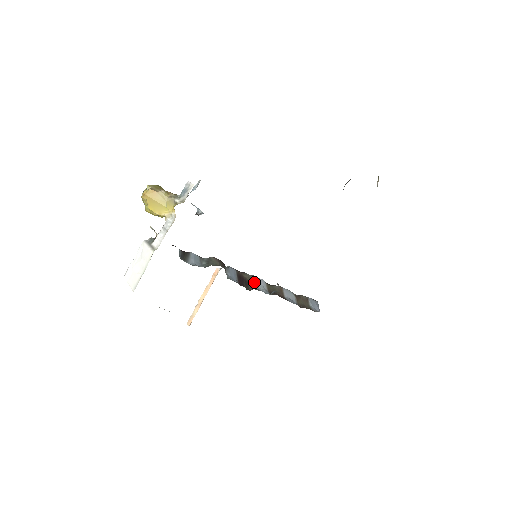
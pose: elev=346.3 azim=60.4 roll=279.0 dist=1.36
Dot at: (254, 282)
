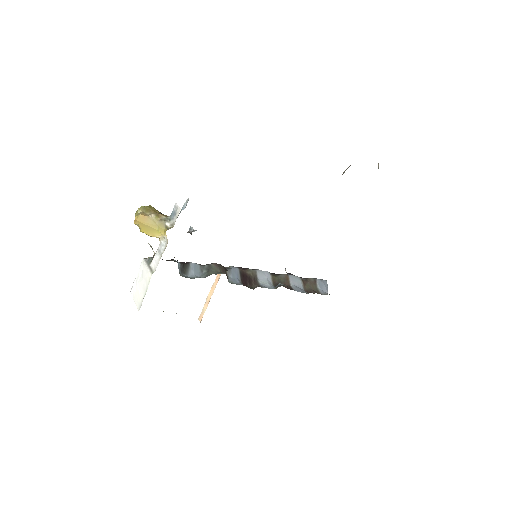
Dot at: (258, 277)
